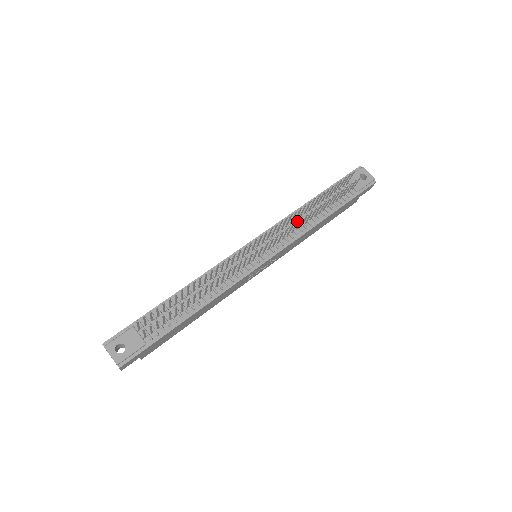
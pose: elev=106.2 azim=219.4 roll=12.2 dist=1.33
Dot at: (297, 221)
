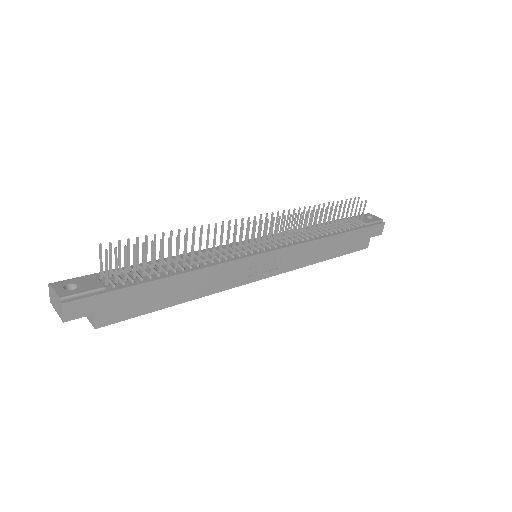
Dot at: occluded
